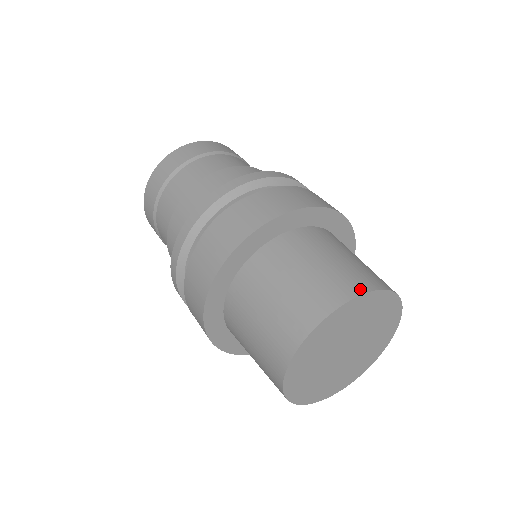
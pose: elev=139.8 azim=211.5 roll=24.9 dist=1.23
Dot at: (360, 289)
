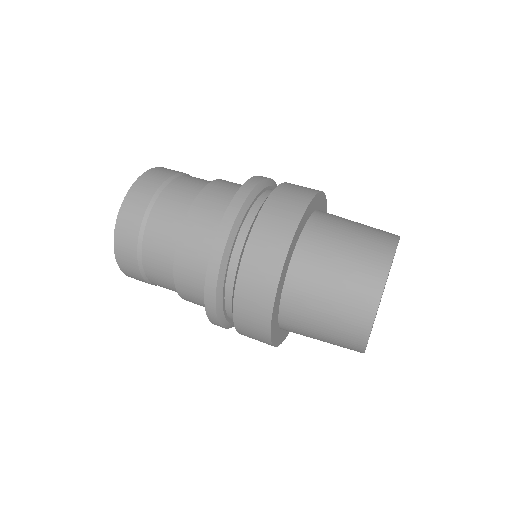
Dot at: (383, 273)
